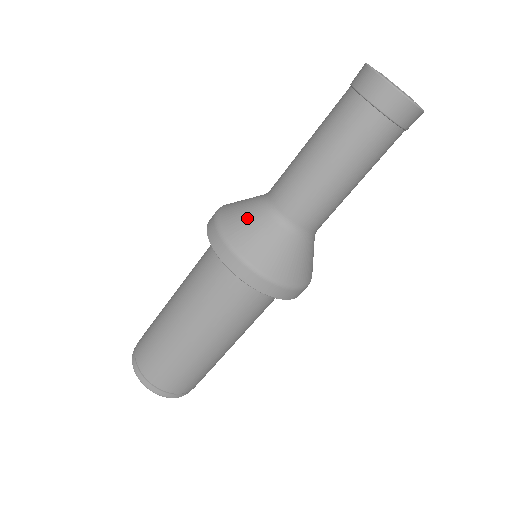
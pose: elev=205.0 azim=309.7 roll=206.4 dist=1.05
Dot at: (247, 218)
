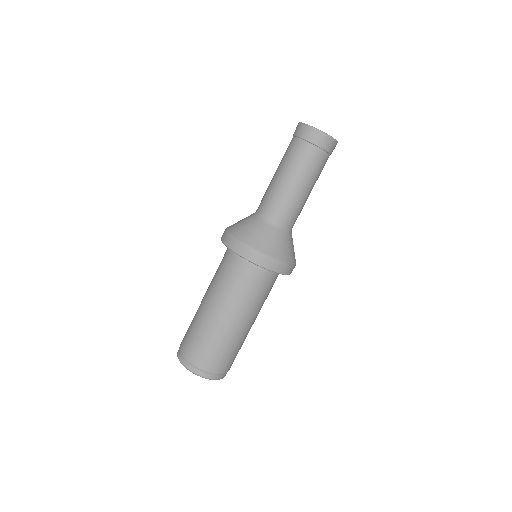
Dot at: (242, 220)
